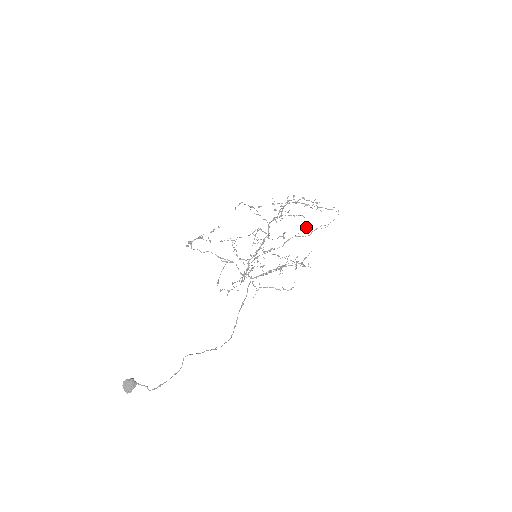
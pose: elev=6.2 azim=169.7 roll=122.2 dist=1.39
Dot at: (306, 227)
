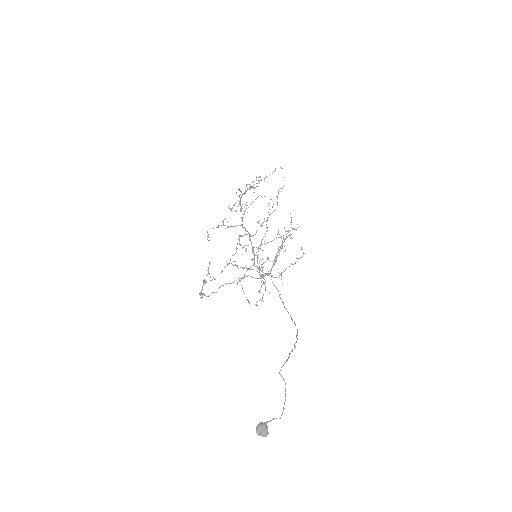
Dot at: occluded
